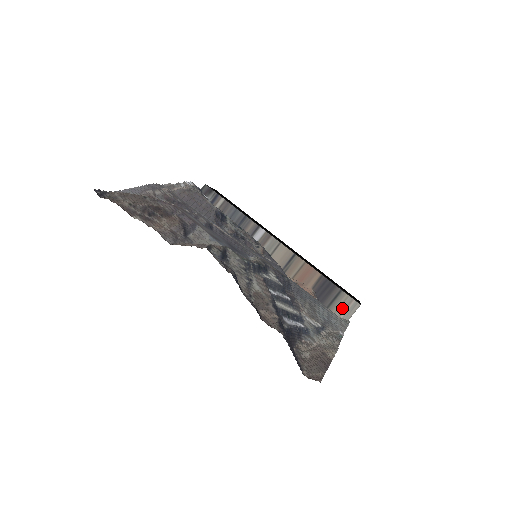
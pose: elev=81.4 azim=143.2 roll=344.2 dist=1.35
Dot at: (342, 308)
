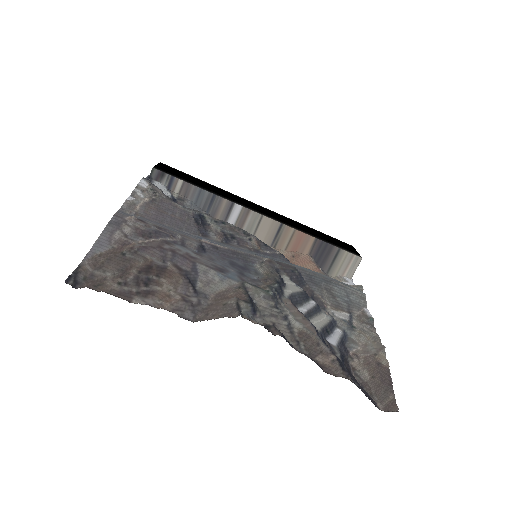
Dot at: (344, 266)
